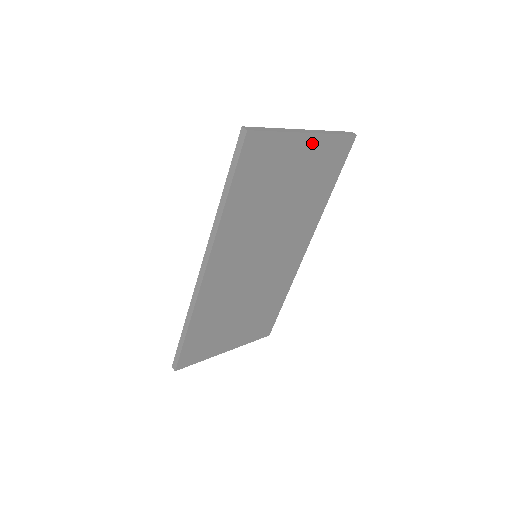
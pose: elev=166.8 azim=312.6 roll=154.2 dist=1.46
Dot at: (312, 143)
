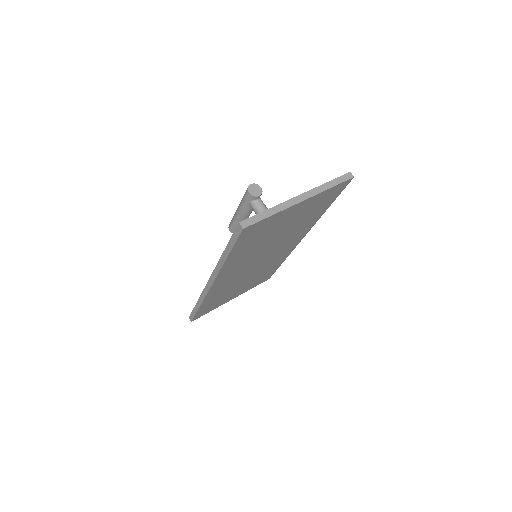
Dot at: (307, 202)
